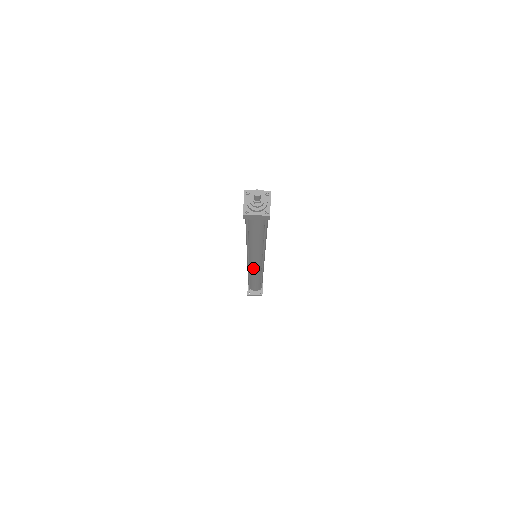
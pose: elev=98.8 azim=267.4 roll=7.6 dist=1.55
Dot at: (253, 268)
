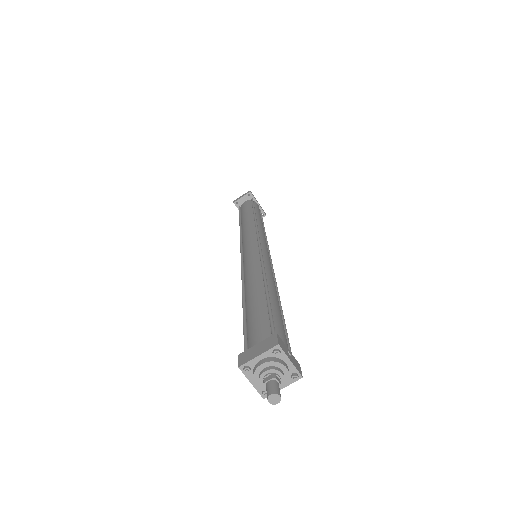
Dot at: occluded
